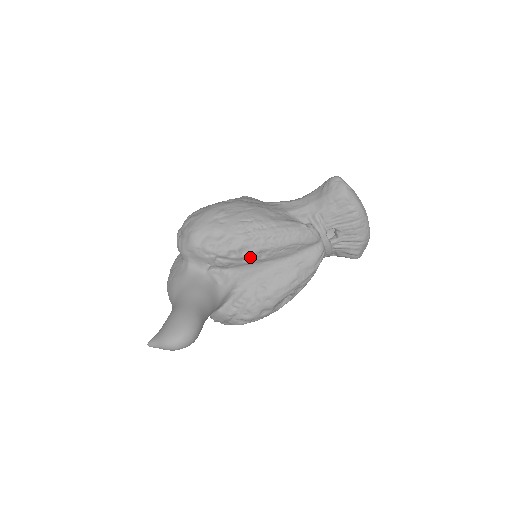
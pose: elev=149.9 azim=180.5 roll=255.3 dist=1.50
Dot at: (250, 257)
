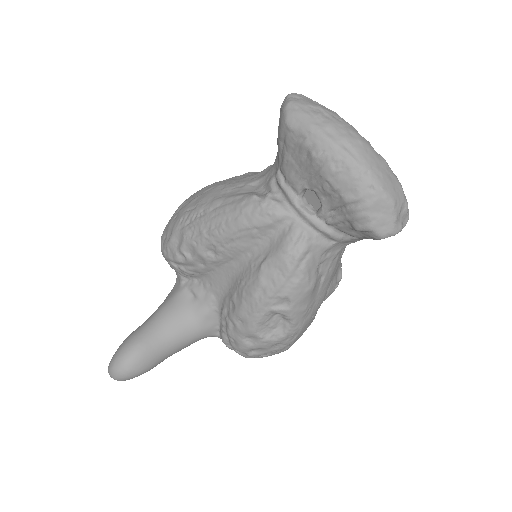
Dot at: (202, 259)
